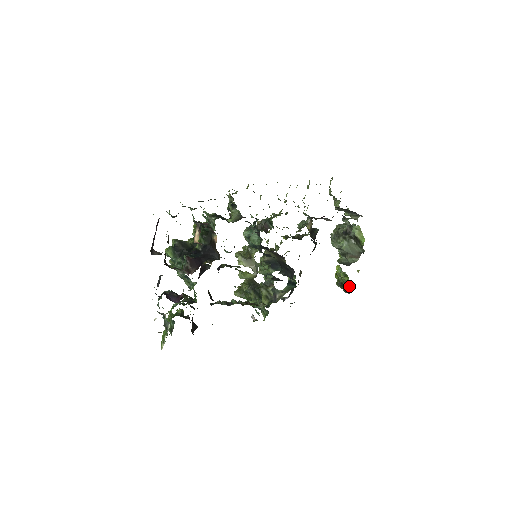
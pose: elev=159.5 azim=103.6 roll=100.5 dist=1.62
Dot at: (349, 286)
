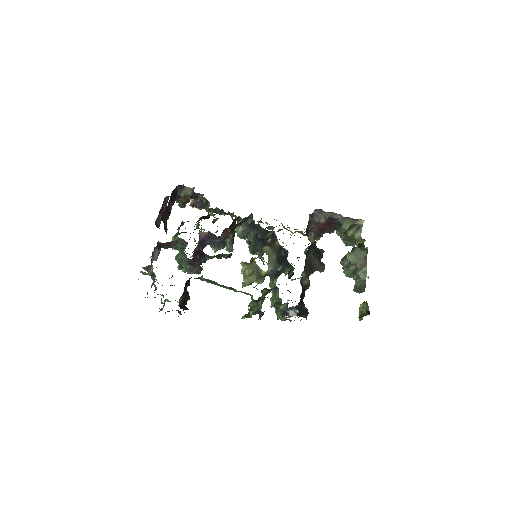
Dot at: (368, 308)
